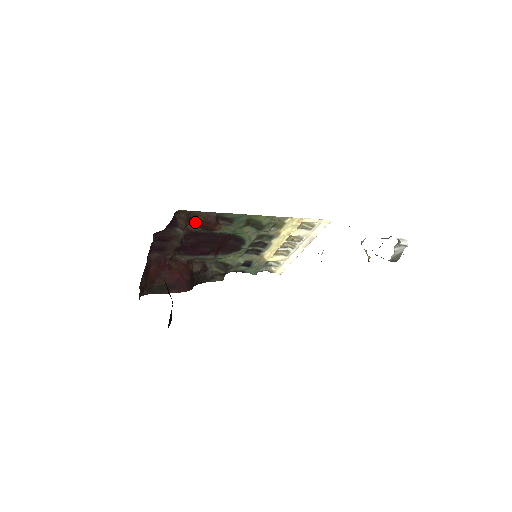
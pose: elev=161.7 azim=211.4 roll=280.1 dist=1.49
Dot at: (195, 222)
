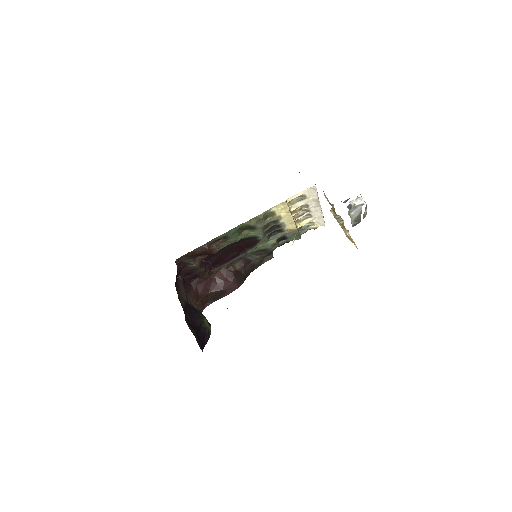
Dot at: (198, 255)
